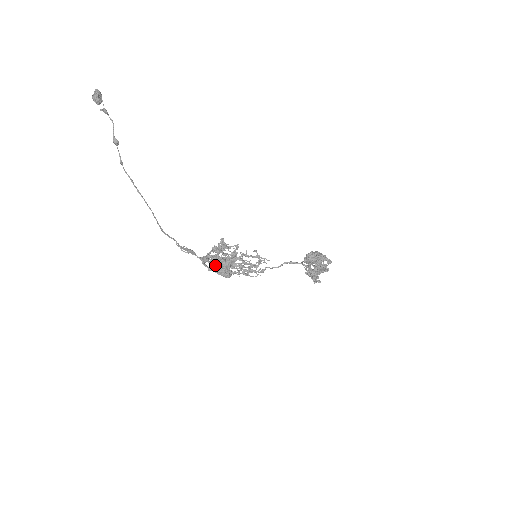
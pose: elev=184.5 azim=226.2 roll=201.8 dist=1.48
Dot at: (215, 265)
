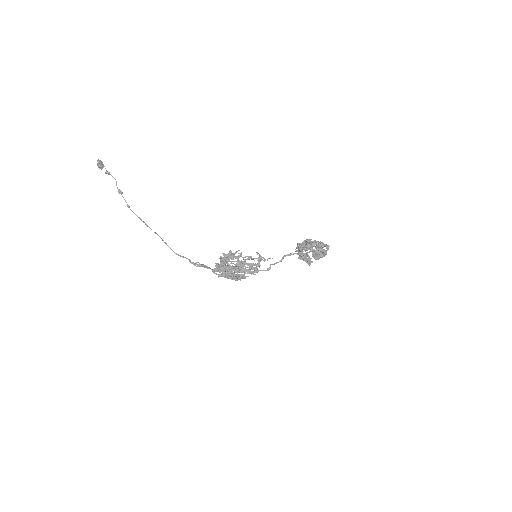
Dot at: (221, 270)
